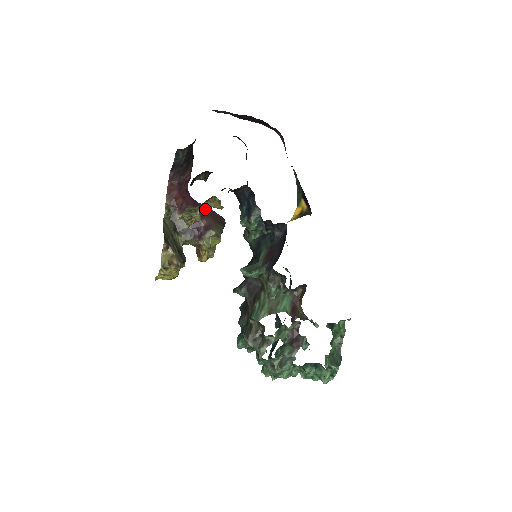
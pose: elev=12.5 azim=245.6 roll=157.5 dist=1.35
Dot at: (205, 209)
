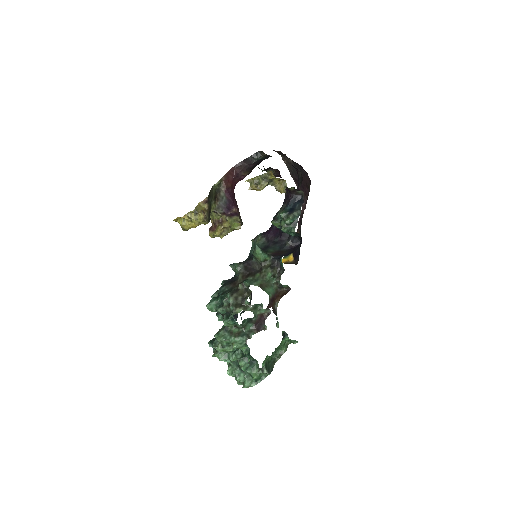
Dot at: (237, 205)
